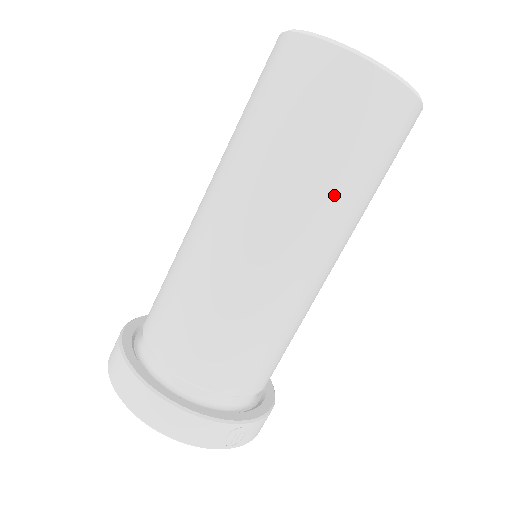
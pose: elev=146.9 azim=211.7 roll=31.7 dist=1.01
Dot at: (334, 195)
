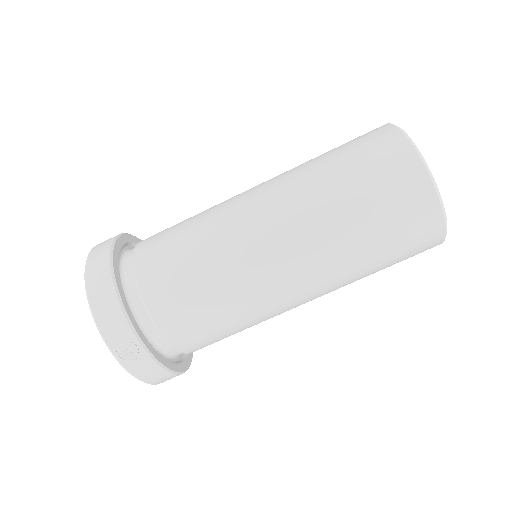
Dot at: (336, 229)
